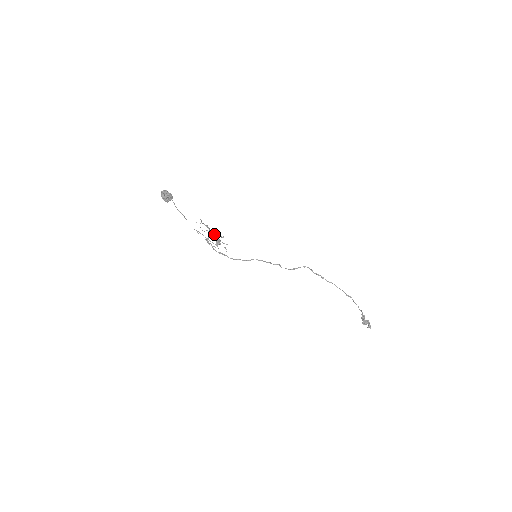
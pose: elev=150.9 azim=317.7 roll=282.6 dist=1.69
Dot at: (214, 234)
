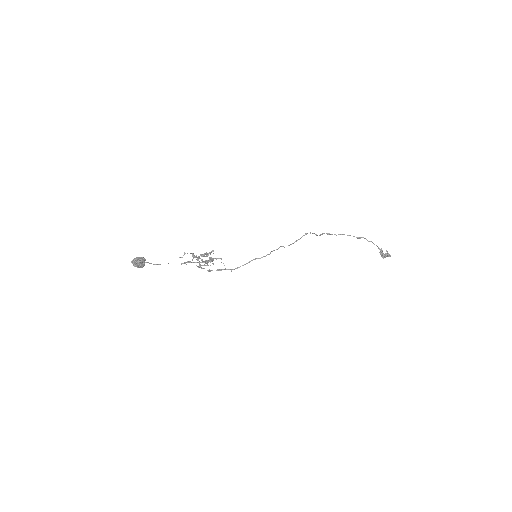
Dot at: (205, 263)
